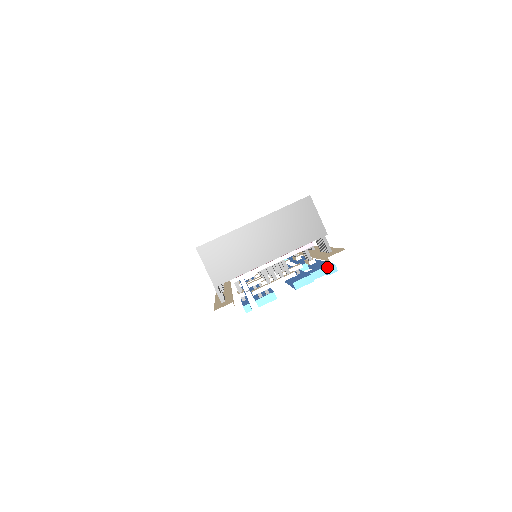
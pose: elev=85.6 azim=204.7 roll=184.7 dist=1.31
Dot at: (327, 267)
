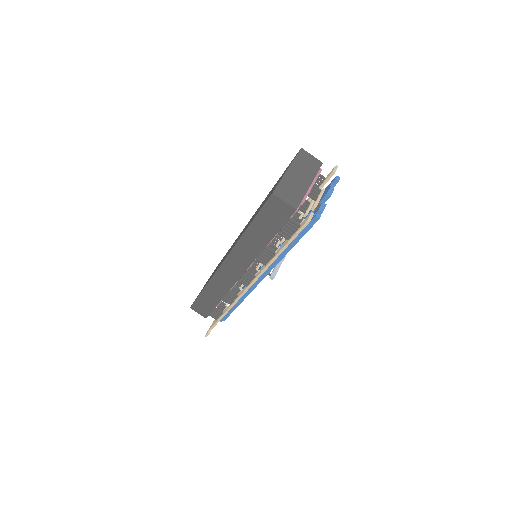
Dot at: (335, 178)
